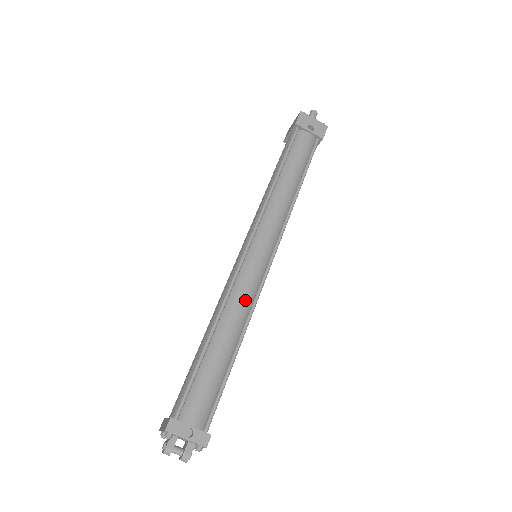
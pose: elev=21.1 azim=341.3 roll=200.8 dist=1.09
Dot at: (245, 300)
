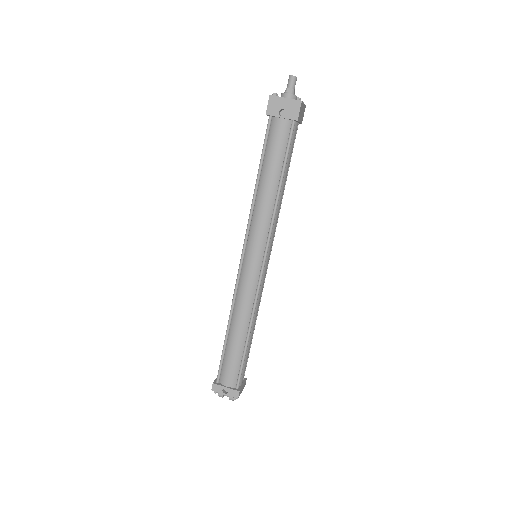
Dot at: (247, 301)
